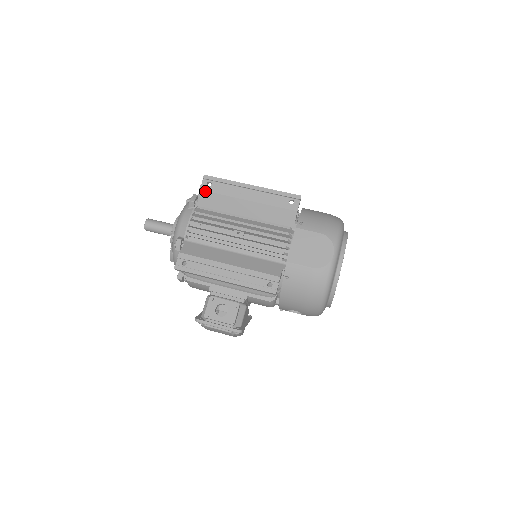
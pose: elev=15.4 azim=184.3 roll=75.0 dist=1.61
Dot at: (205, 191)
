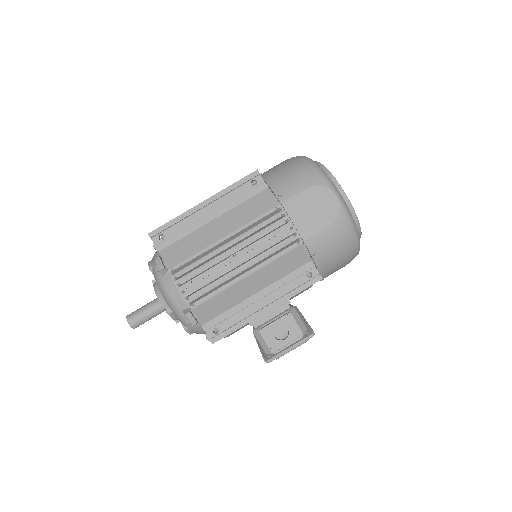
Dot at: (165, 248)
